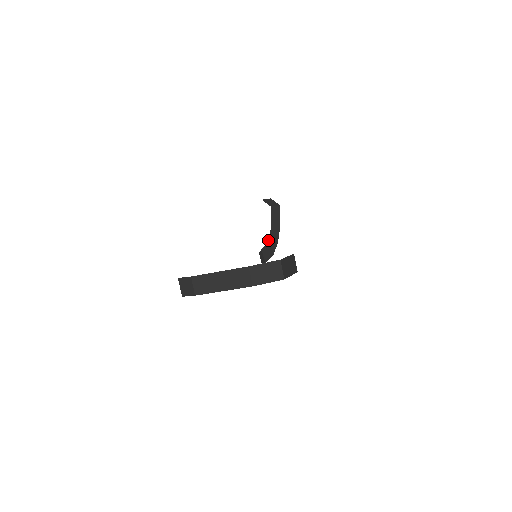
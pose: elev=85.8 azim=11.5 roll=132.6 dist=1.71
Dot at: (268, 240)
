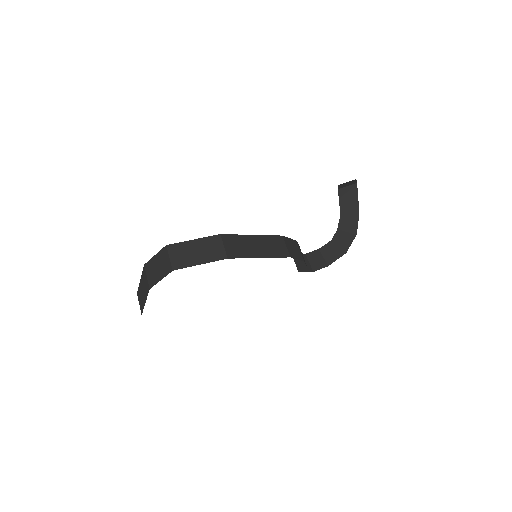
Dot at: (335, 234)
